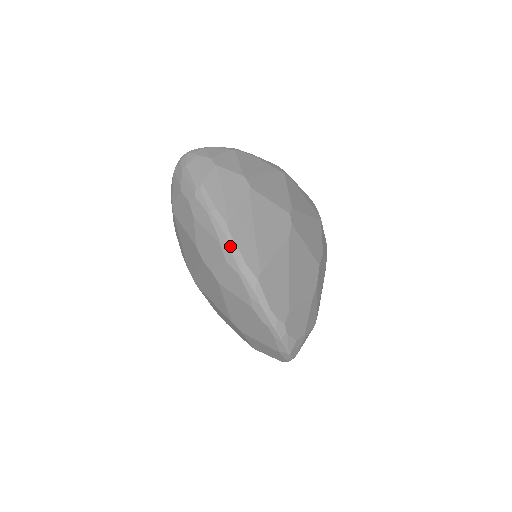
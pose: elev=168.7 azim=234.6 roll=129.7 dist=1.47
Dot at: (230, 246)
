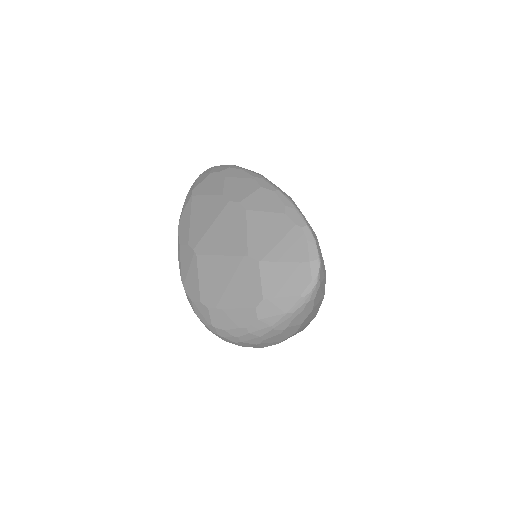
Dot at: (265, 179)
